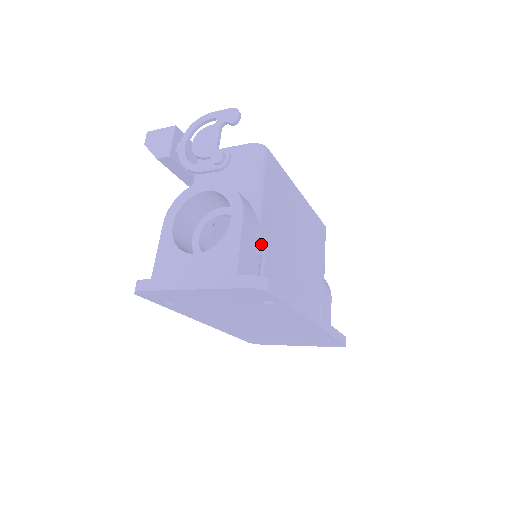
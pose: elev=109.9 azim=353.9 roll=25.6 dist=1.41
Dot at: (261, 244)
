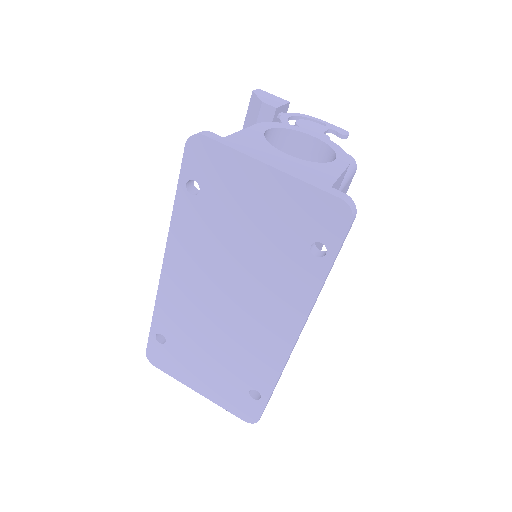
Dot at: occluded
